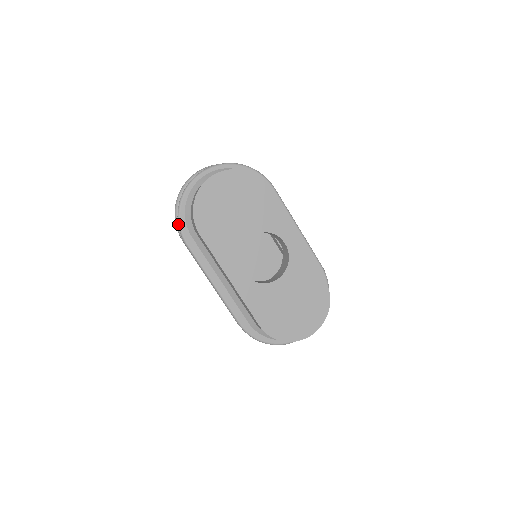
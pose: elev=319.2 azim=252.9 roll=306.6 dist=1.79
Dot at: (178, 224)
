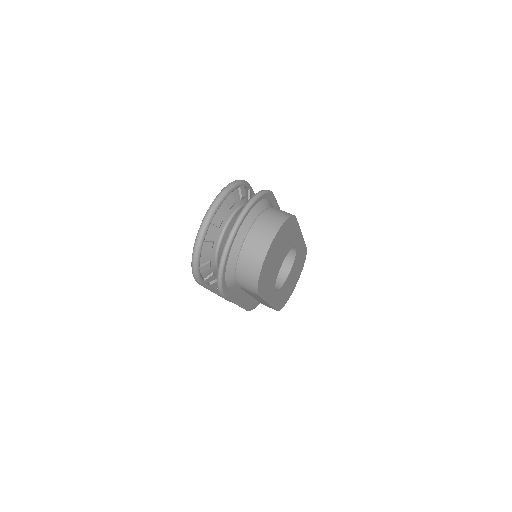
Dot at: (220, 288)
